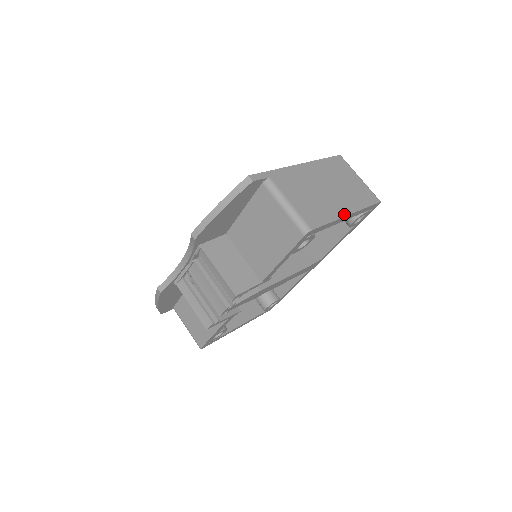
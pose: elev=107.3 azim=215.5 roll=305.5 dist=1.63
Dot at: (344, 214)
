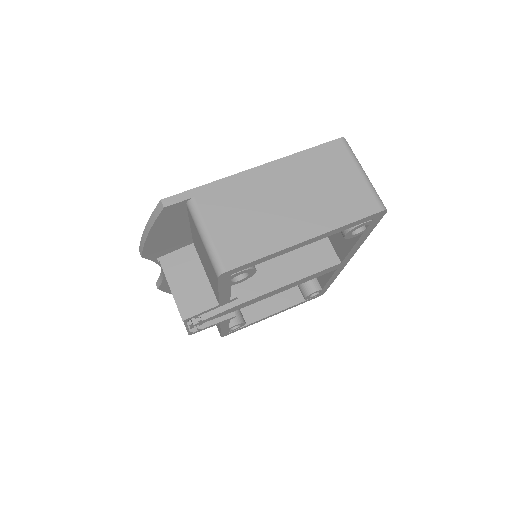
Dot at: (296, 241)
